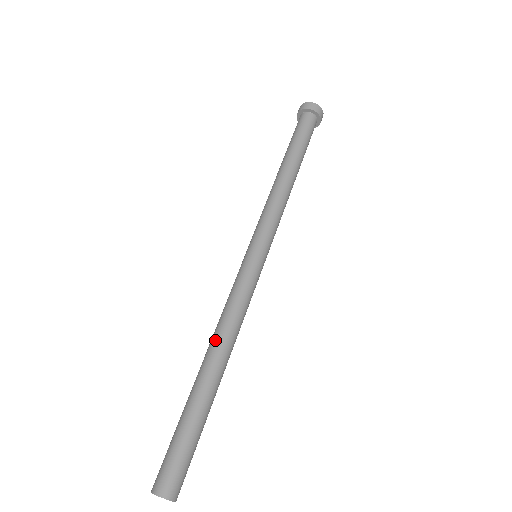
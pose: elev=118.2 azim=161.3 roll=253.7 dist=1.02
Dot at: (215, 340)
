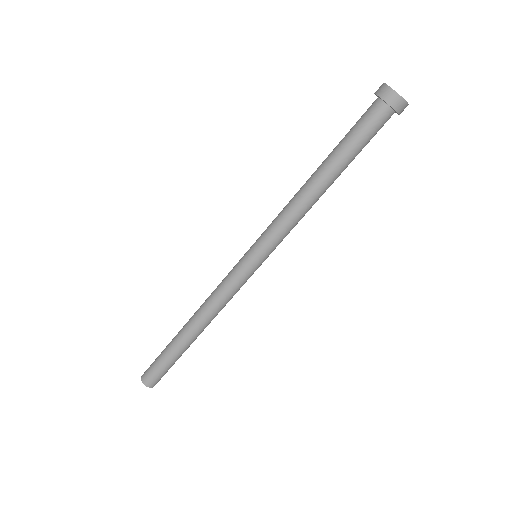
Dot at: (200, 316)
